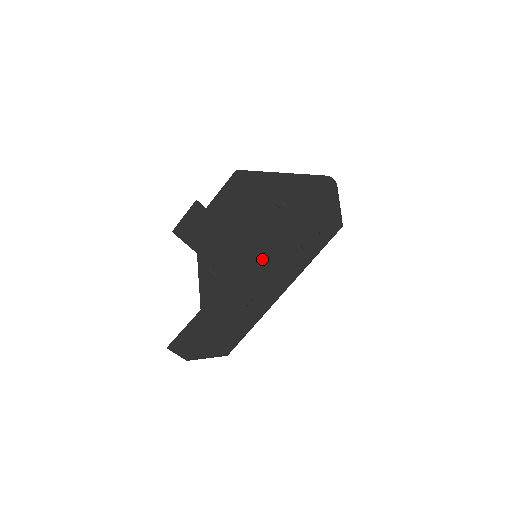
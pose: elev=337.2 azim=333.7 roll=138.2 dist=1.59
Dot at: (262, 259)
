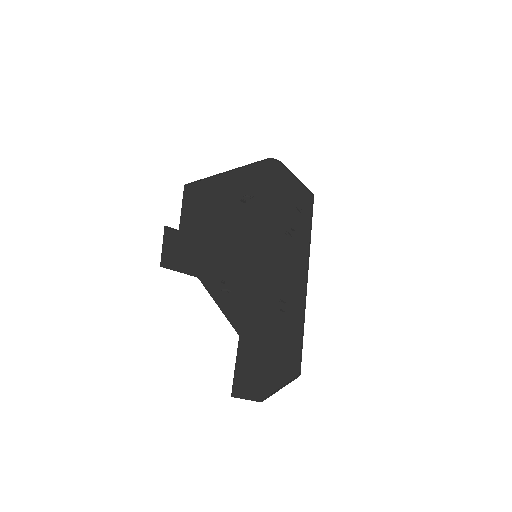
Dot at: (264, 257)
